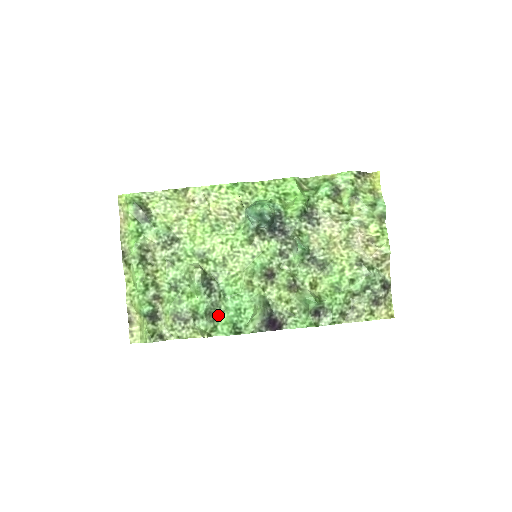
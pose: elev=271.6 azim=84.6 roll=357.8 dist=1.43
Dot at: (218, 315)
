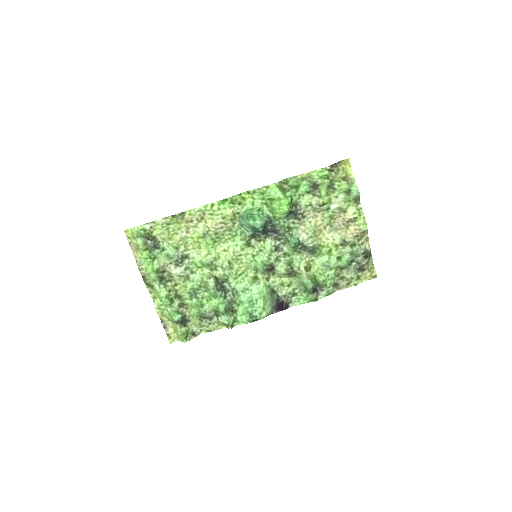
Dot at: (235, 308)
